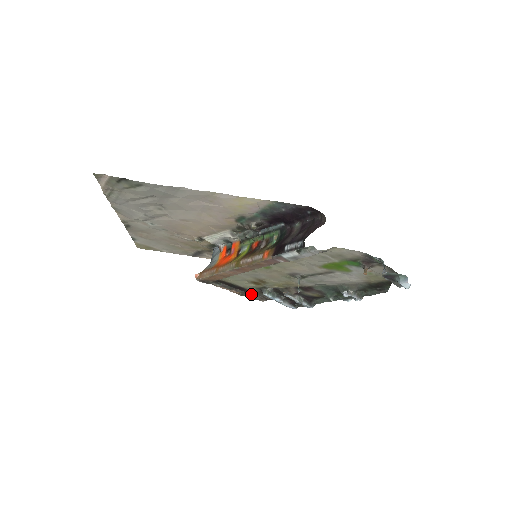
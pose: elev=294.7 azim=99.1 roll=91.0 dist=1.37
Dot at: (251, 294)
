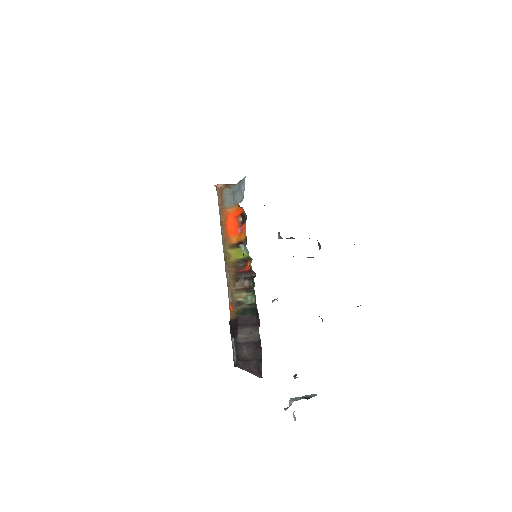
Dot at: occluded
